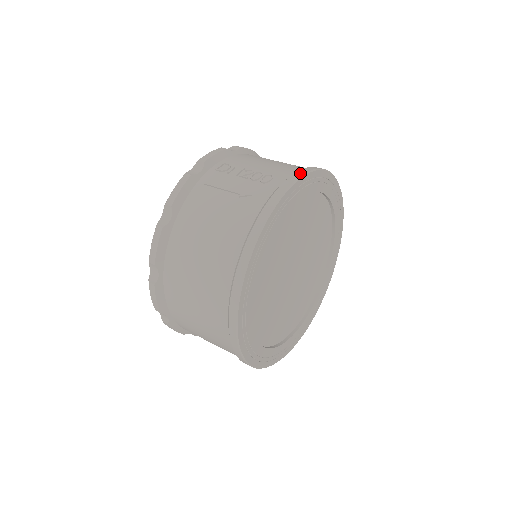
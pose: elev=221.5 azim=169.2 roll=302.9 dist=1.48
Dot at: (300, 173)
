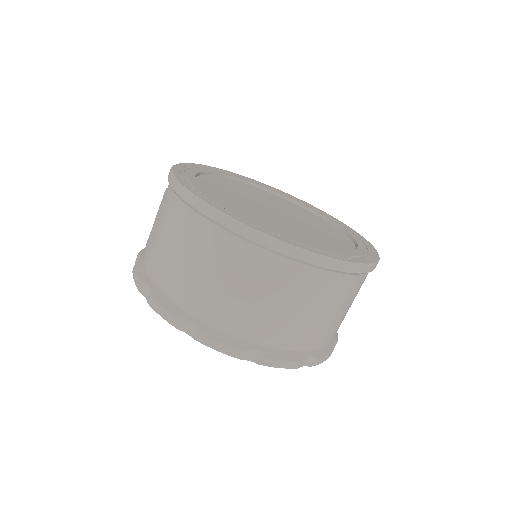
Dot at: occluded
